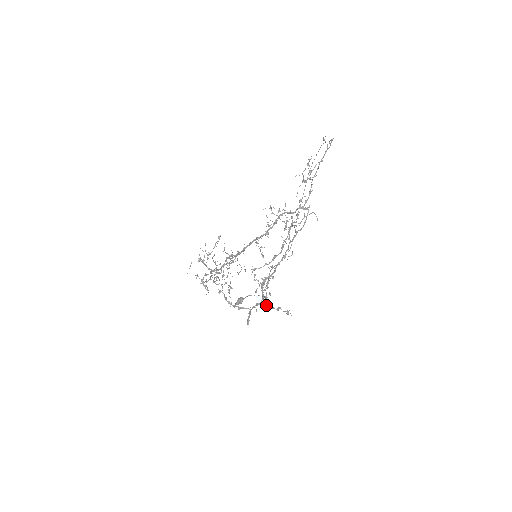
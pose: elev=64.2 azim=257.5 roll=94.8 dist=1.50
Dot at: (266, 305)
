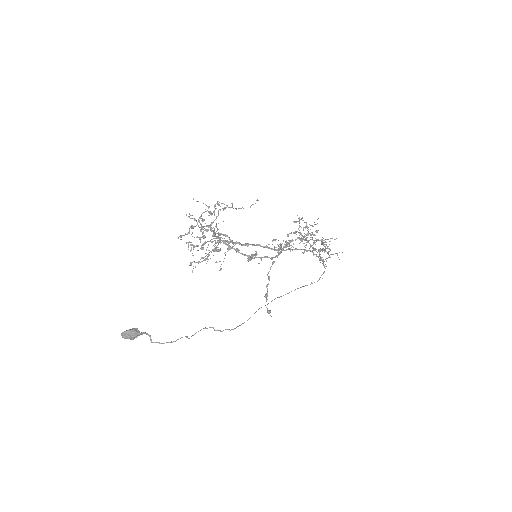
Dot at: (270, 269)
